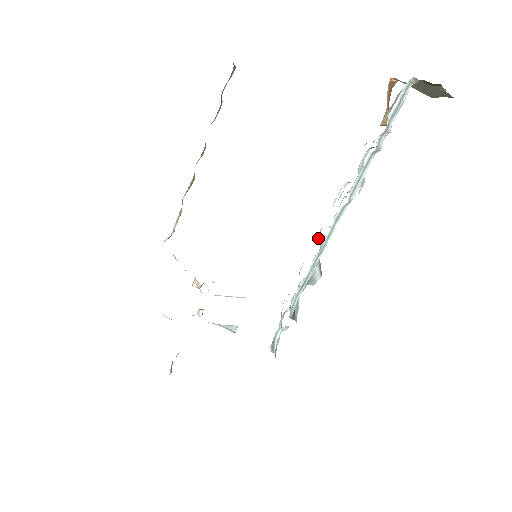
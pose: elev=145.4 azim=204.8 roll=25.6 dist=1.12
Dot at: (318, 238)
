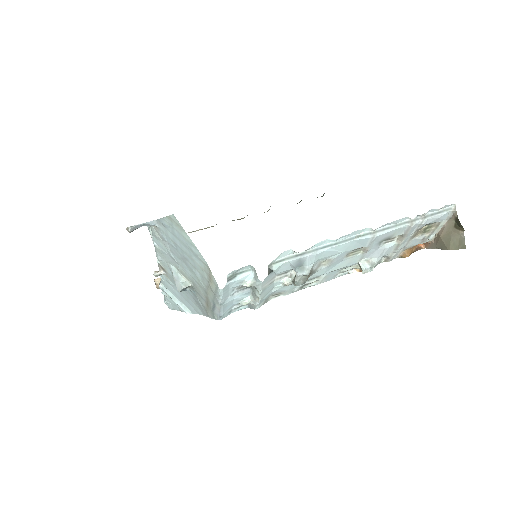
Dot at: (311, 279)
